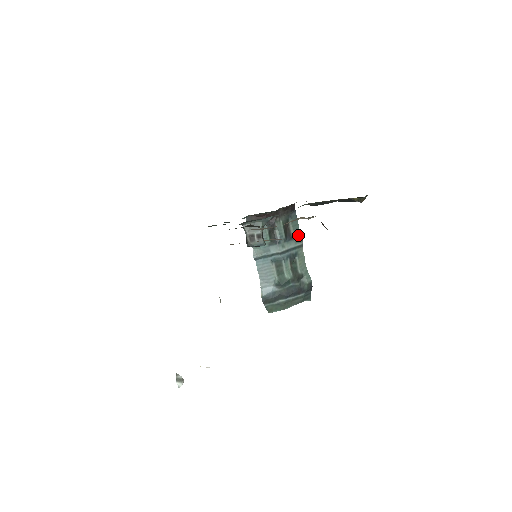
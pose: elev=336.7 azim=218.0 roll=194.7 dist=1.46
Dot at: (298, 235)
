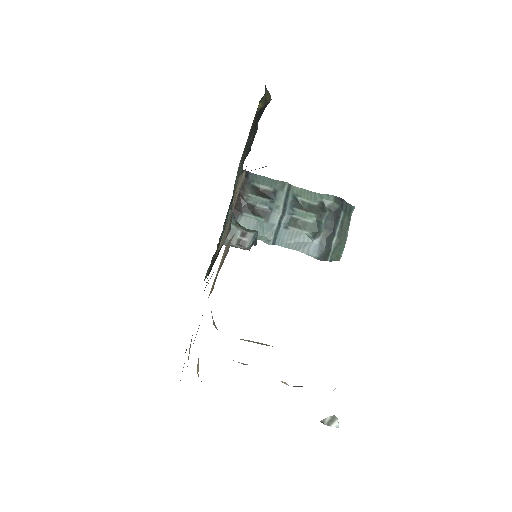
Dot at: (276, 184)
